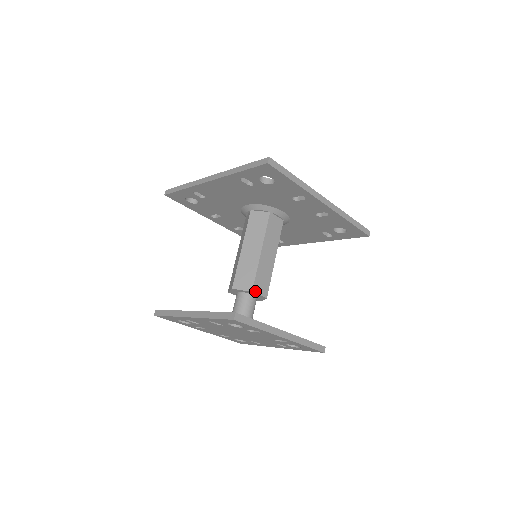
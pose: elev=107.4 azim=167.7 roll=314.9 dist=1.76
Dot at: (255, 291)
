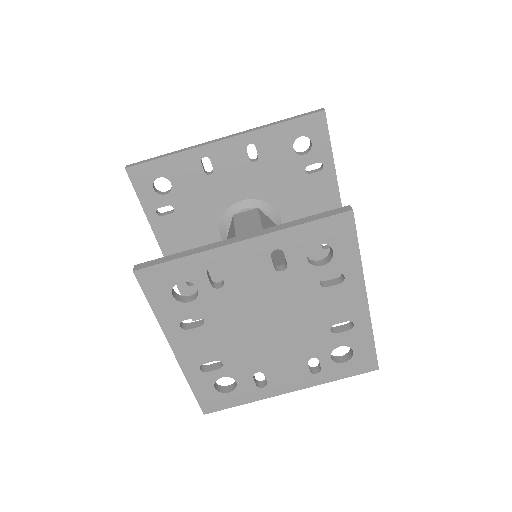
Dot at: occluded
